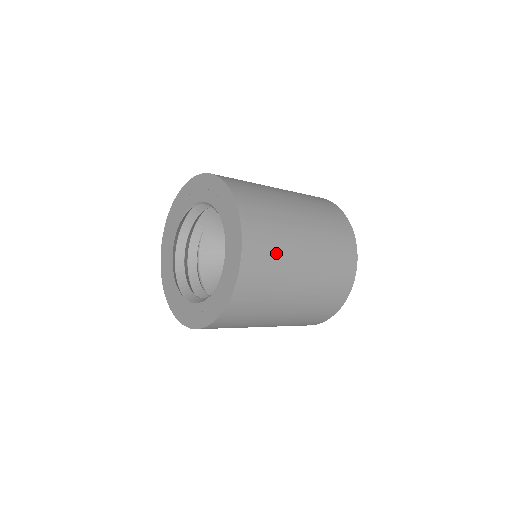
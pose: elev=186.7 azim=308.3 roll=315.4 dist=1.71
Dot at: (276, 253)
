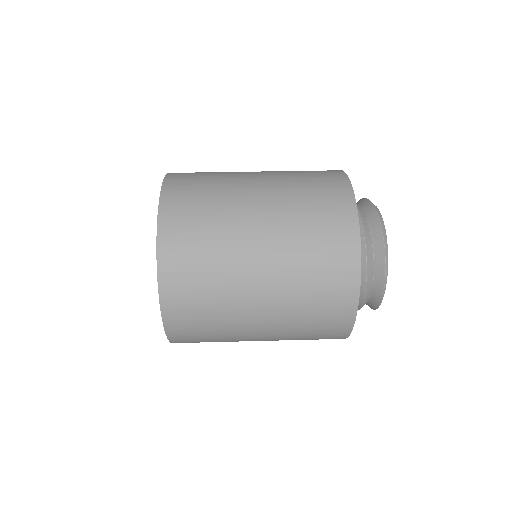
Dot at: (212, 317)
